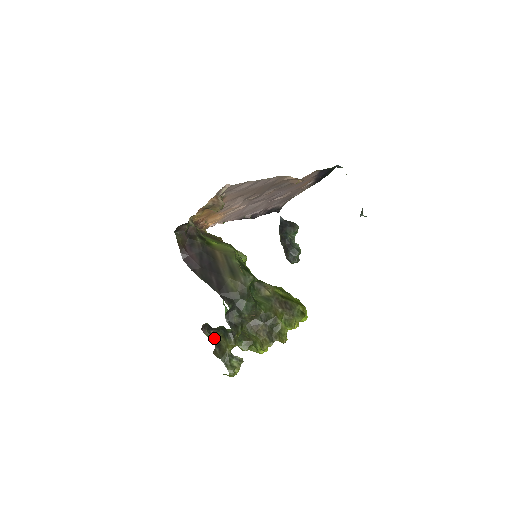
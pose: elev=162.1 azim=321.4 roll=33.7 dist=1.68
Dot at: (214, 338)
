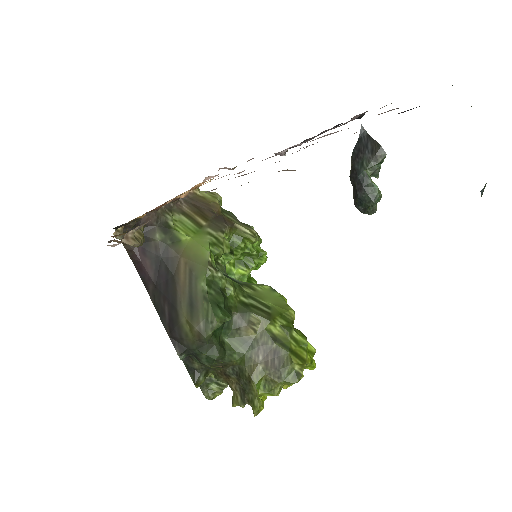
Dot at: occluded
